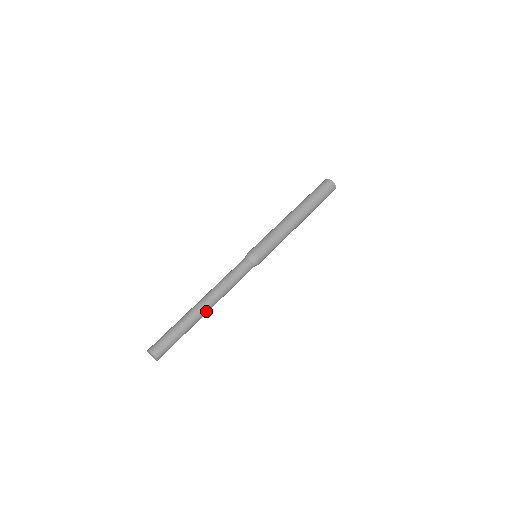
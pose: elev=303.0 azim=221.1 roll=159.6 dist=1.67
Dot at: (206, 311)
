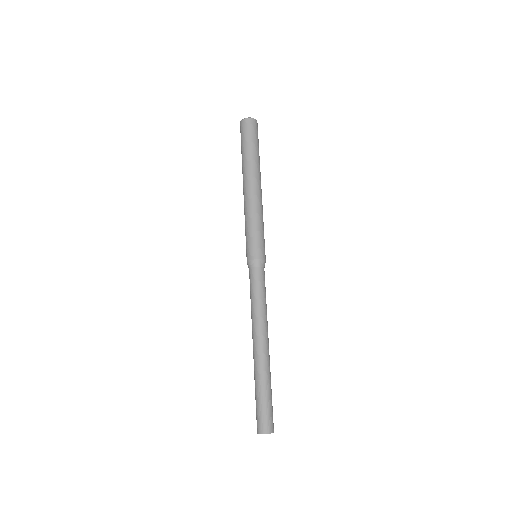
Dot at: (265, 349)
